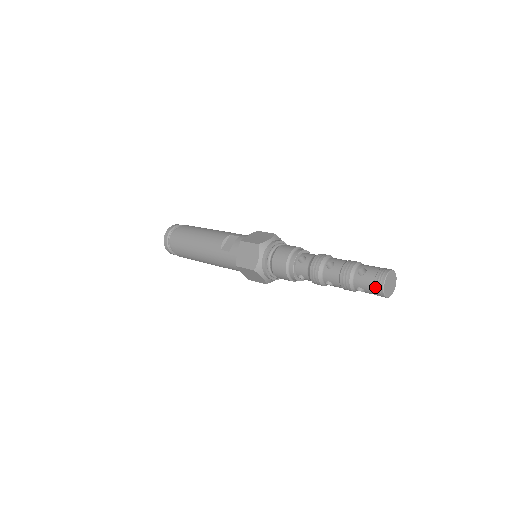
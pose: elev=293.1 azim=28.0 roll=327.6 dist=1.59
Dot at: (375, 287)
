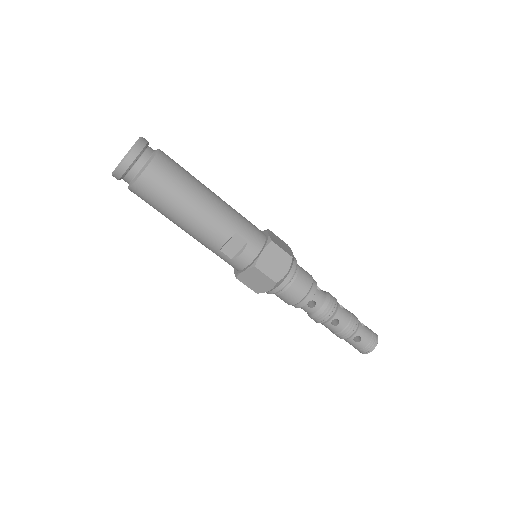
Dot at: (359, 351)
